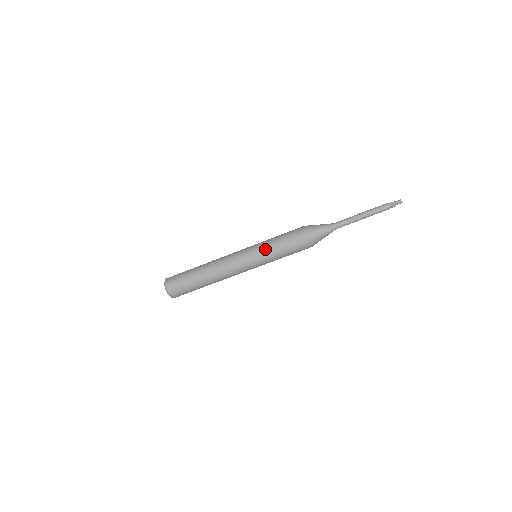
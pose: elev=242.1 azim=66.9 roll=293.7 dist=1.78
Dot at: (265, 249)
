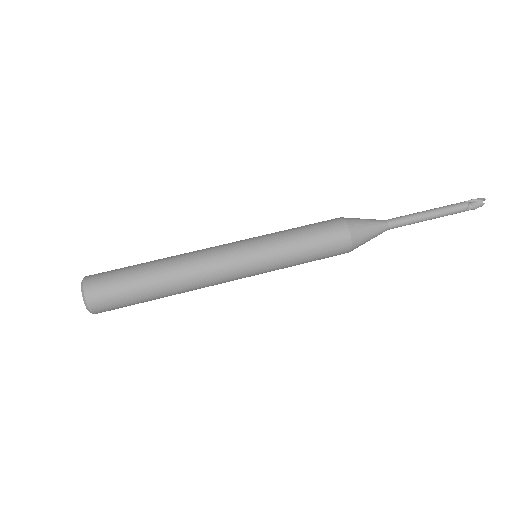
Dot at: (273, 233)
